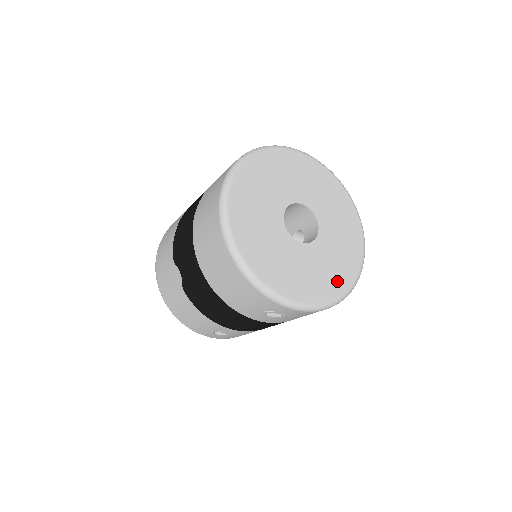
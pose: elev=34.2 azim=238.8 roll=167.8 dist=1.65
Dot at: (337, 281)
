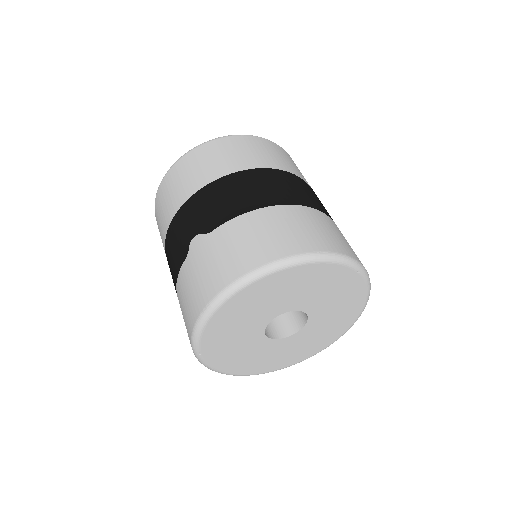
Dot at: (314, 348)
